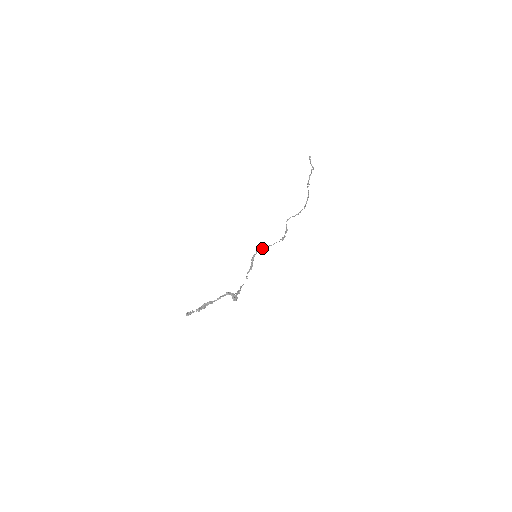
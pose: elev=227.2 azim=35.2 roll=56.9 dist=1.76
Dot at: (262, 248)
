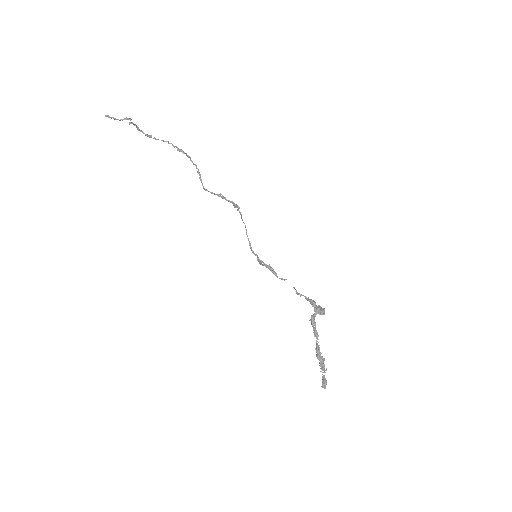
Dot at: (249, 244)
